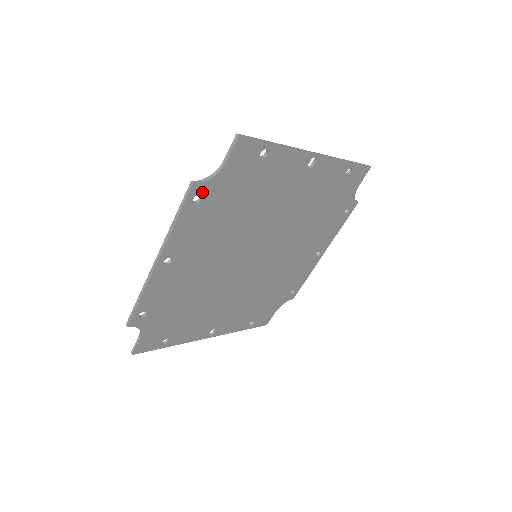
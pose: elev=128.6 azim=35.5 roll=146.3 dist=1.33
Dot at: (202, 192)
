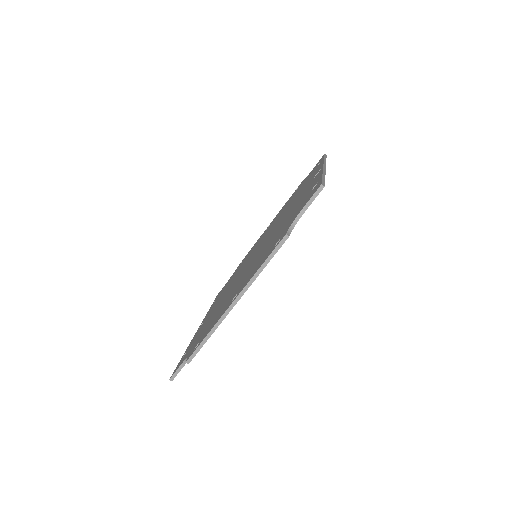
Dot at: occluded
